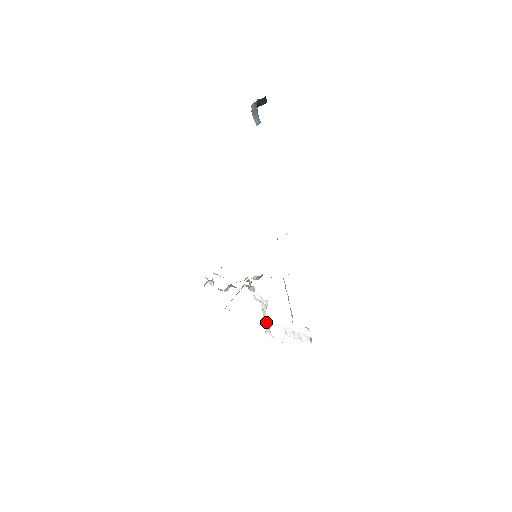
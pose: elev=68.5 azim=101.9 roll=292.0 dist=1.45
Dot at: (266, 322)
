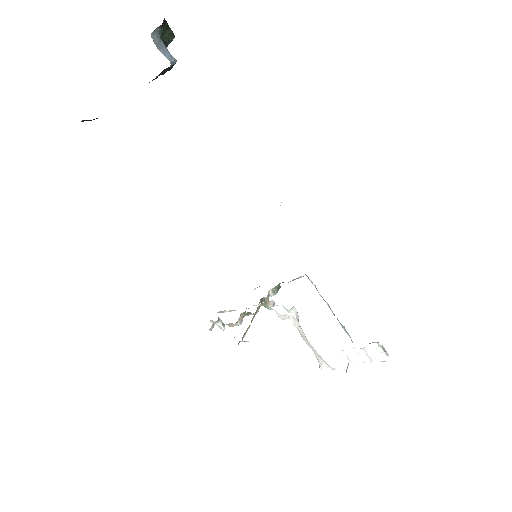
Dot at: (311, 348)
